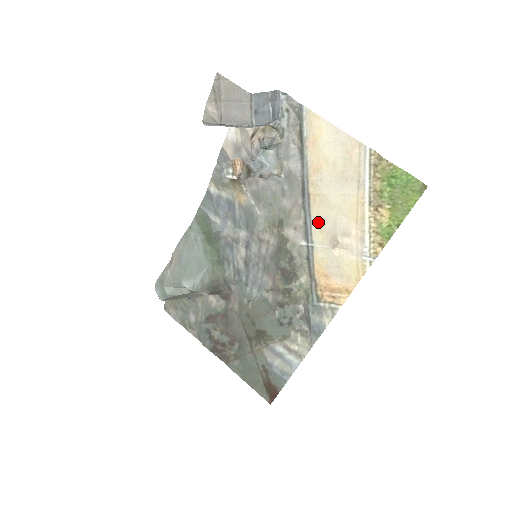
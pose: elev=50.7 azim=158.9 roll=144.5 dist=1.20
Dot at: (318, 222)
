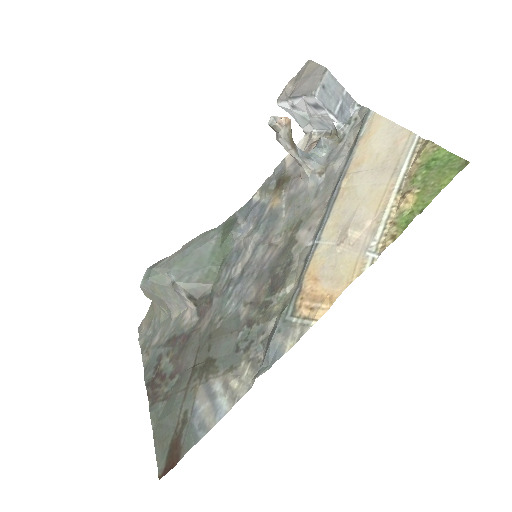
Dot at: (335, 216)
